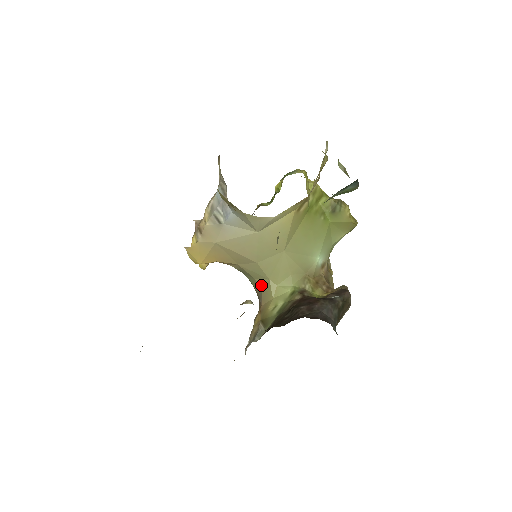
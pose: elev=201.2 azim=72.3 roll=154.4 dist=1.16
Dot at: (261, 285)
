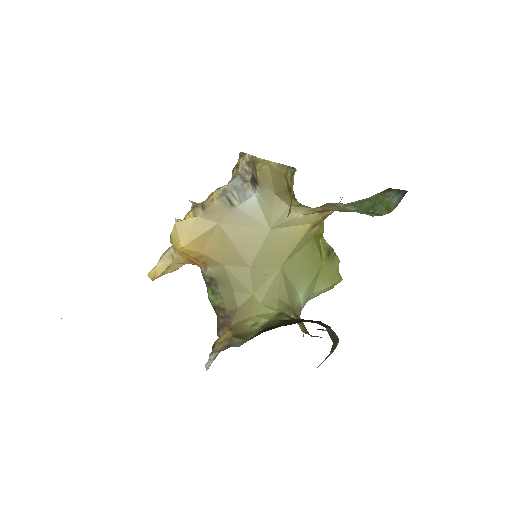
Dot at: (239, 300)
